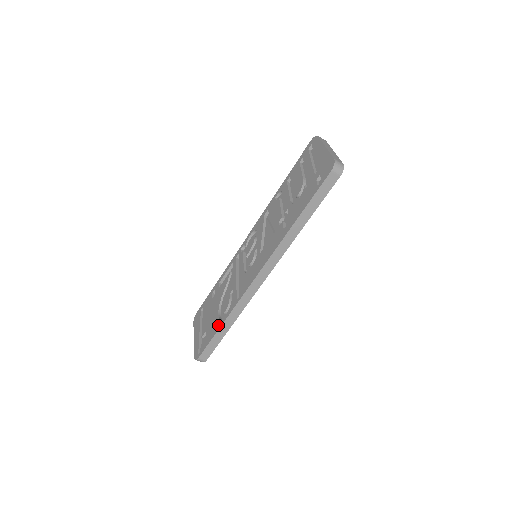
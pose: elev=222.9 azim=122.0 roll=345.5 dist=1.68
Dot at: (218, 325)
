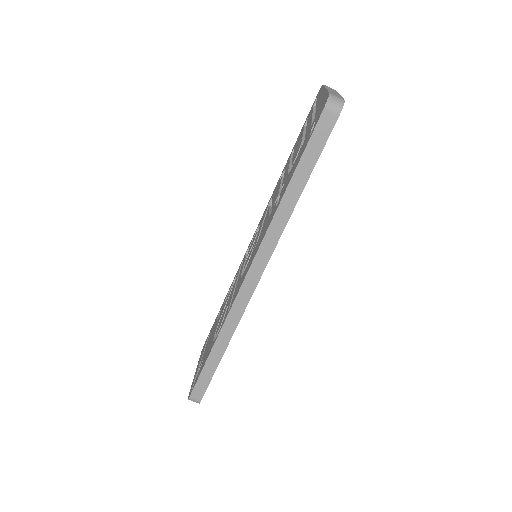
Dot at: (209, 350)
